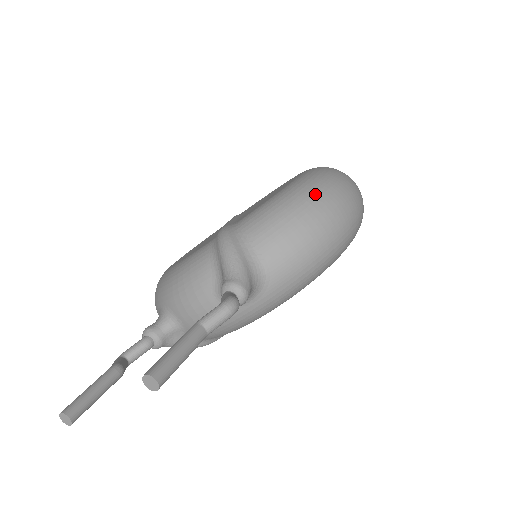
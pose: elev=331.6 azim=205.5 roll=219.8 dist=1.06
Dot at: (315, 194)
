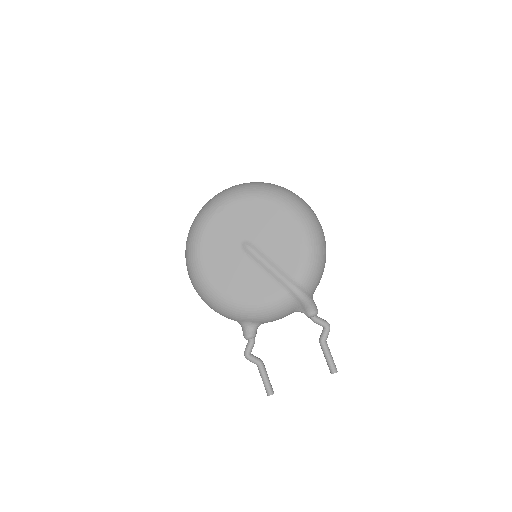
Dot at: (322, 247)
